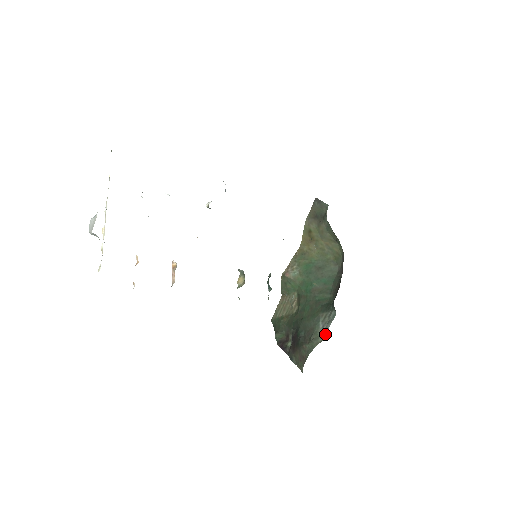
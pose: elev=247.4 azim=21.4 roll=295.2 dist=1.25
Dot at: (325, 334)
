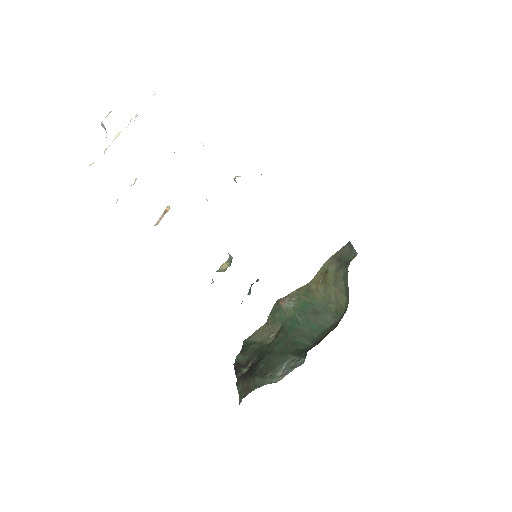
Dot at: (283, 377)
